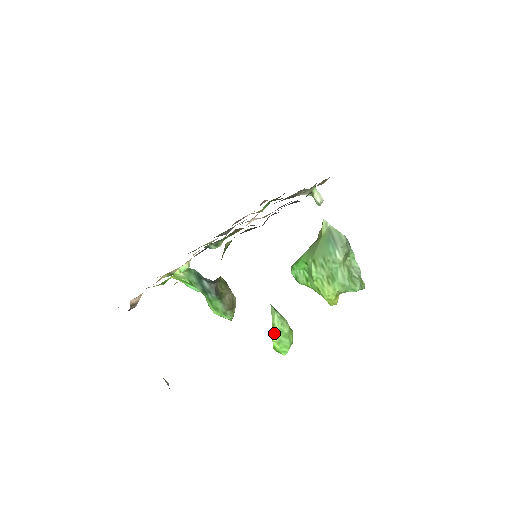
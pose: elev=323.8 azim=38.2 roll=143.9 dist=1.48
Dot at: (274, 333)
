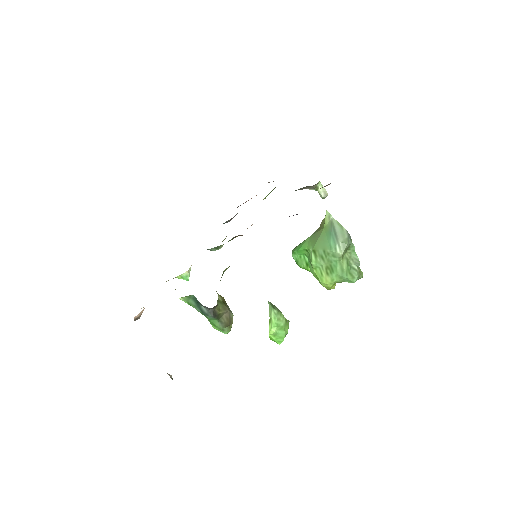
Dot at: (271, 327)
